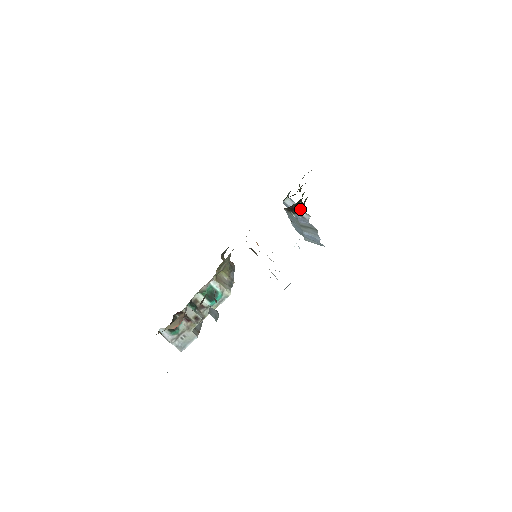
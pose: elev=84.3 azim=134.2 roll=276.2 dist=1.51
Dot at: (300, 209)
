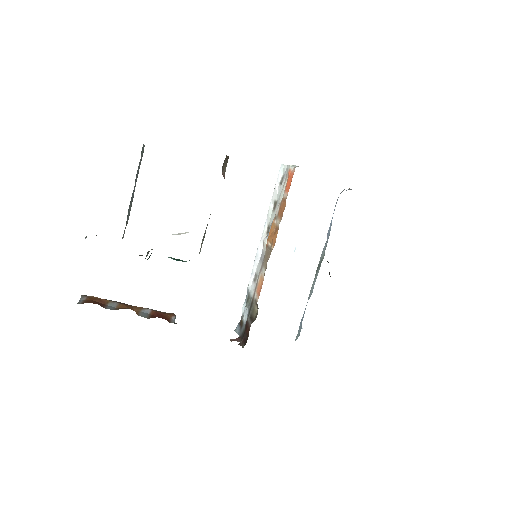
Dot at: occluded
